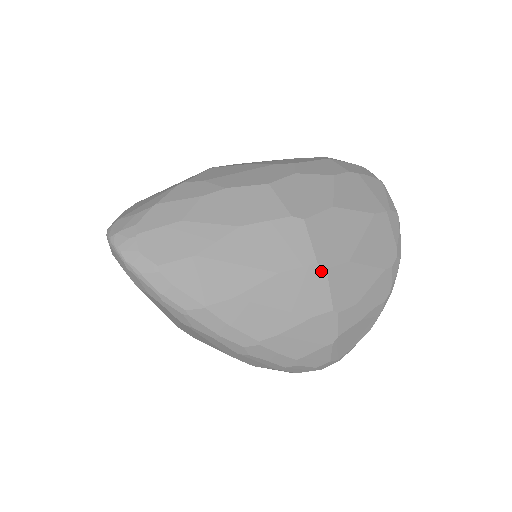
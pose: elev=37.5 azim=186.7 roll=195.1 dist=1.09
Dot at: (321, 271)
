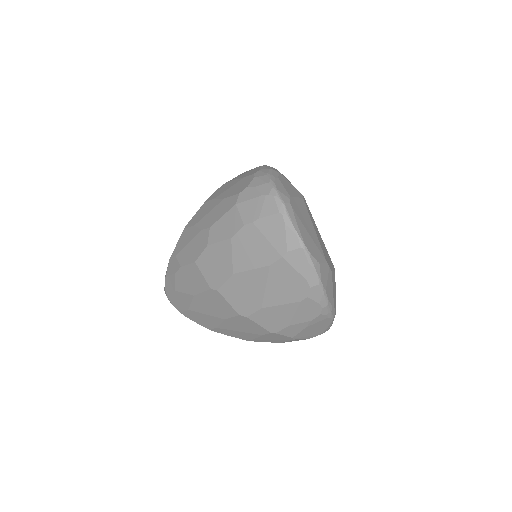
Dot at: (245, 318)
